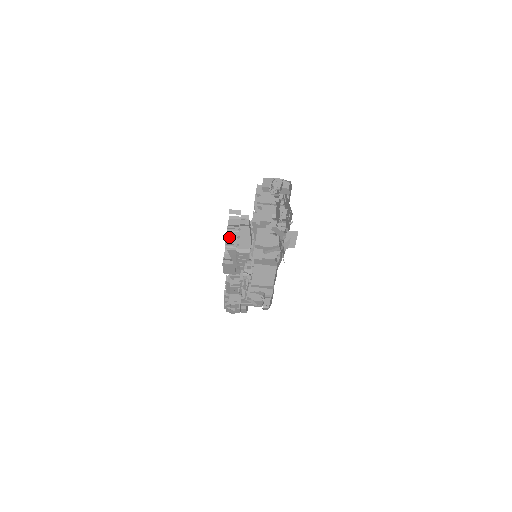
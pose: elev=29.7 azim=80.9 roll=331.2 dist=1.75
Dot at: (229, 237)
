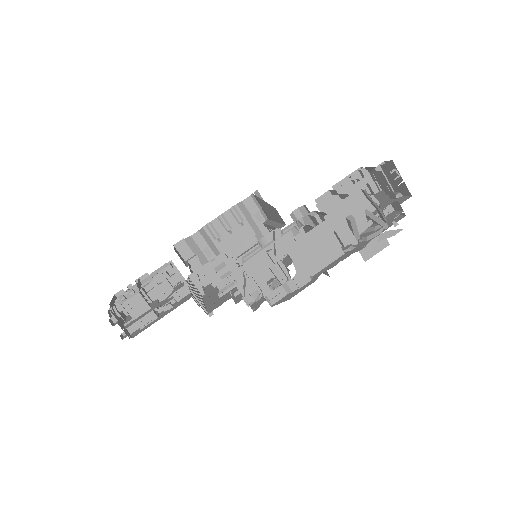
Dot at: (222, 219)
